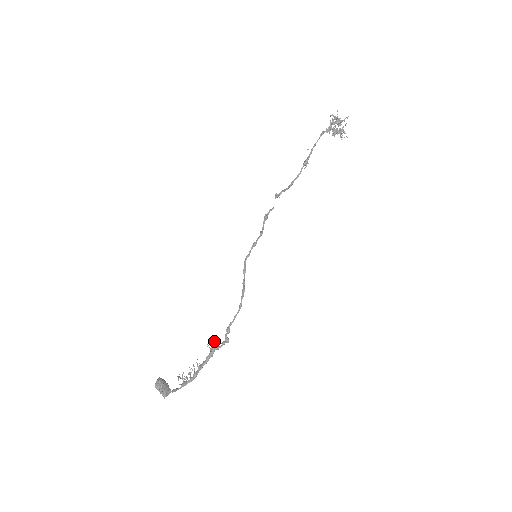
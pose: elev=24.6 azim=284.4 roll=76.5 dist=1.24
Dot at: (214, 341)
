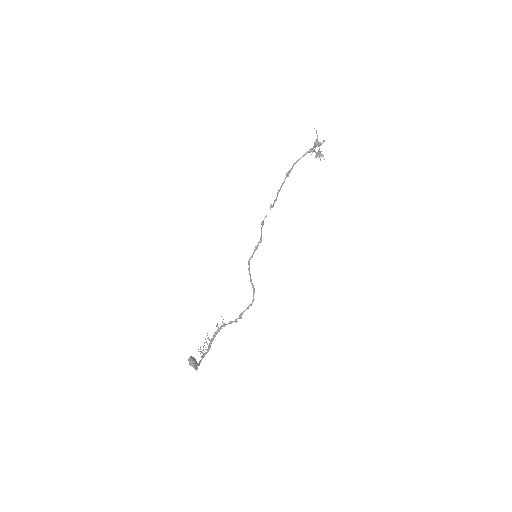
Dot at: (222, 321)
